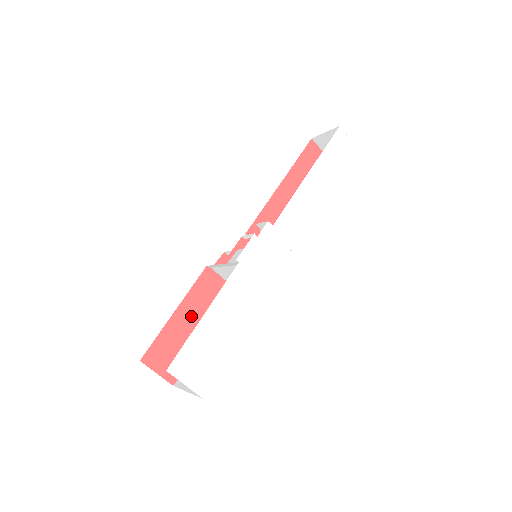
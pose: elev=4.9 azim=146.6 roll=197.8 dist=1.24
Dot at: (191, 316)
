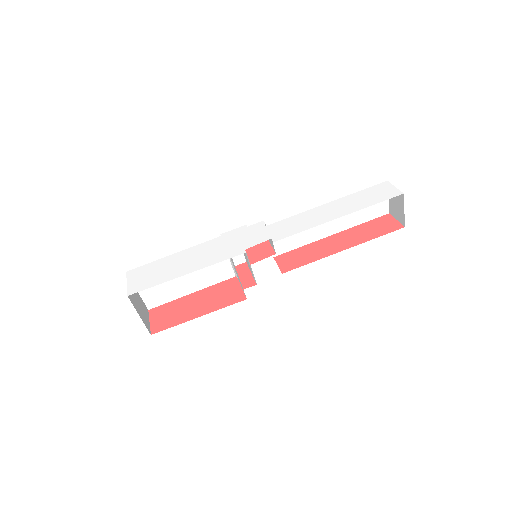
Dot at: (200, 300)
